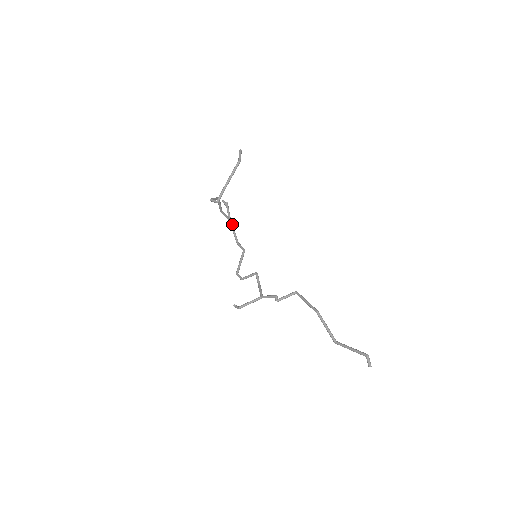
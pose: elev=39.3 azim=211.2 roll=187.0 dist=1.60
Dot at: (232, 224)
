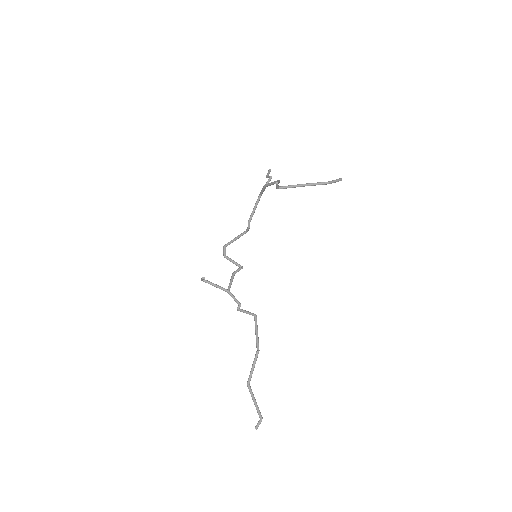
Dot at: occluded
